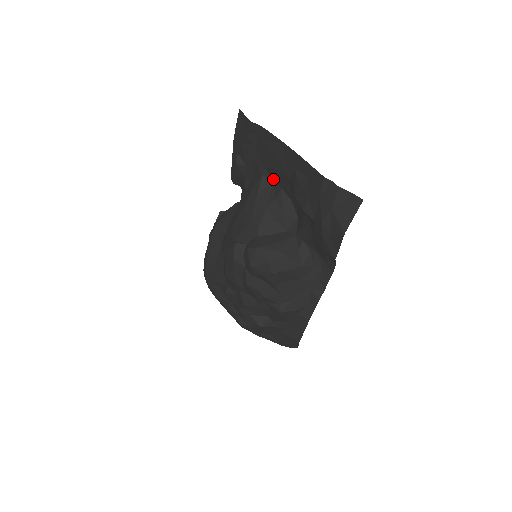
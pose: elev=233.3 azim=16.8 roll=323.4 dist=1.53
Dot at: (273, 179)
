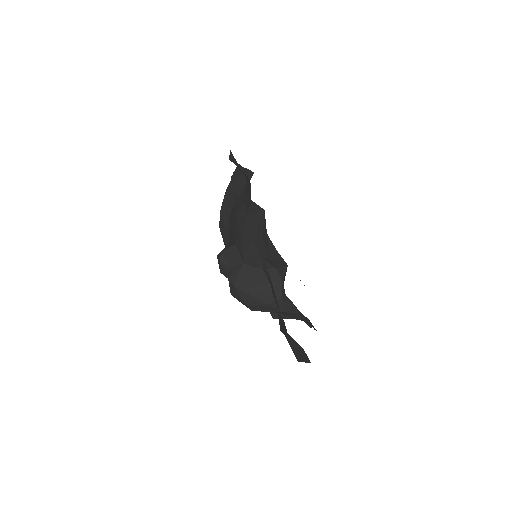
Dot at: (263, 210)
